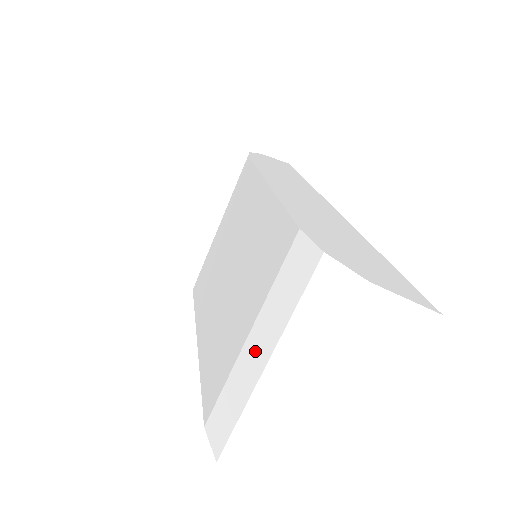
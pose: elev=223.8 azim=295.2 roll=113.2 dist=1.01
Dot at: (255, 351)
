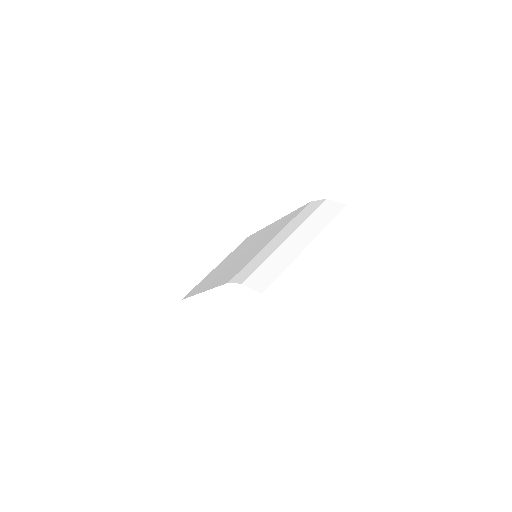
Dot at: (279, 239)
